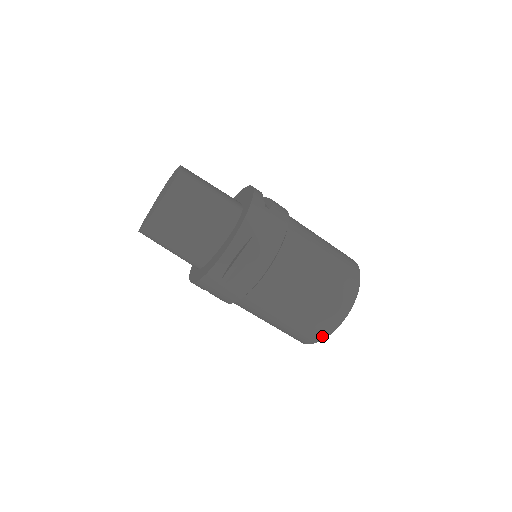
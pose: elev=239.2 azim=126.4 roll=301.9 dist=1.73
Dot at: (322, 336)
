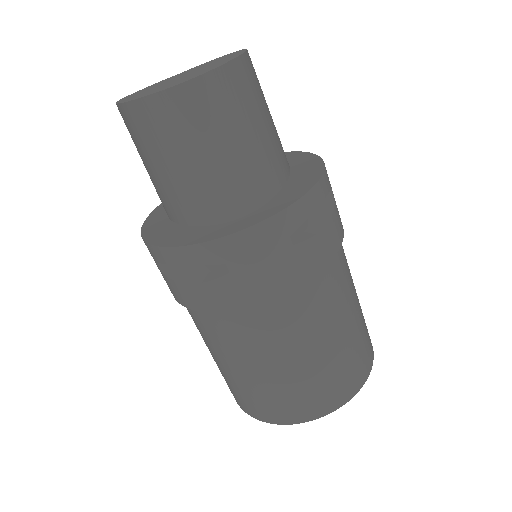
Dot at: (239, 404)
